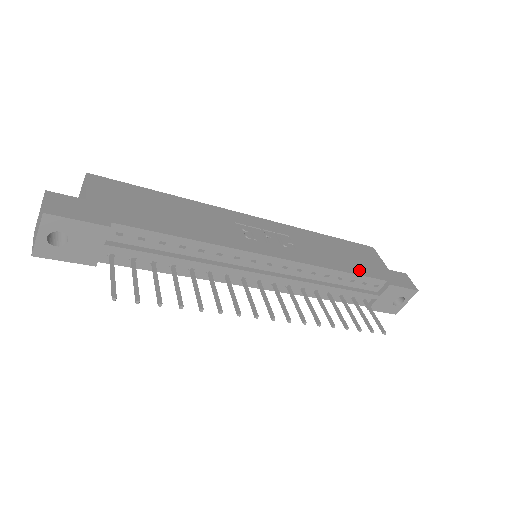
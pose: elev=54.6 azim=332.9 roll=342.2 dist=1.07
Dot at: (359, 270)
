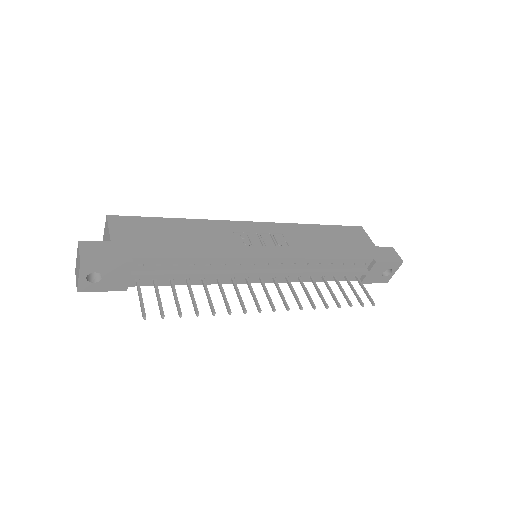
Dot at: (347, 254)
